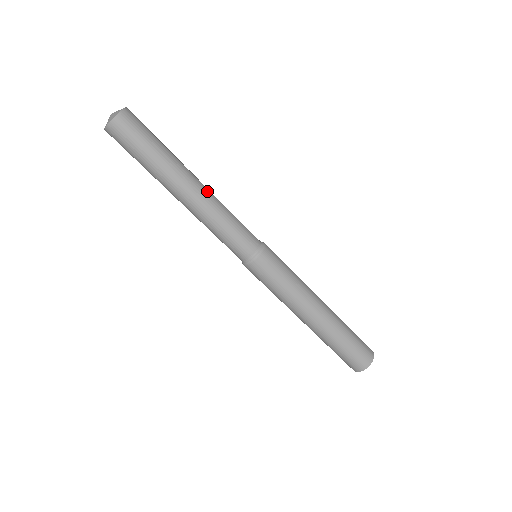
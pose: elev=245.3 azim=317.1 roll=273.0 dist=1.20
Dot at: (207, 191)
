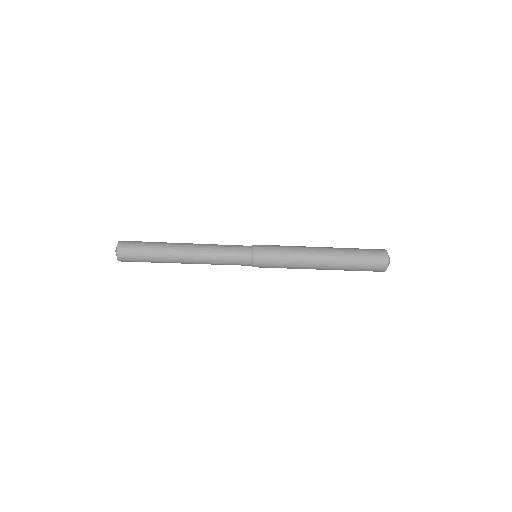
Dot at: (195, 249)
